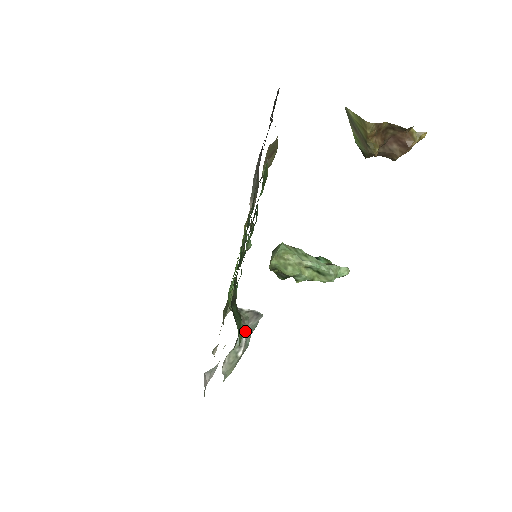
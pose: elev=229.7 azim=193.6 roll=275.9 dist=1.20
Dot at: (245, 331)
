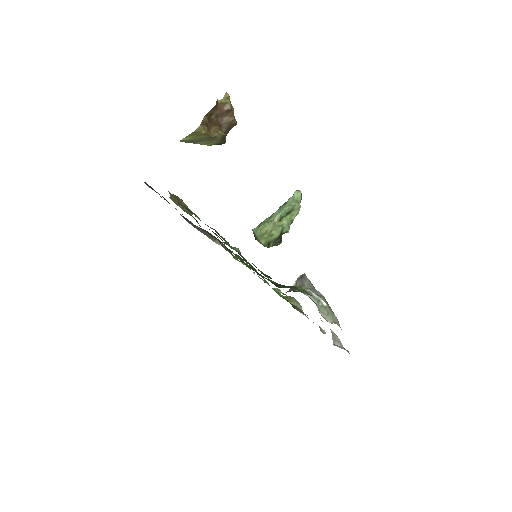
Dot at: (309, 292)
